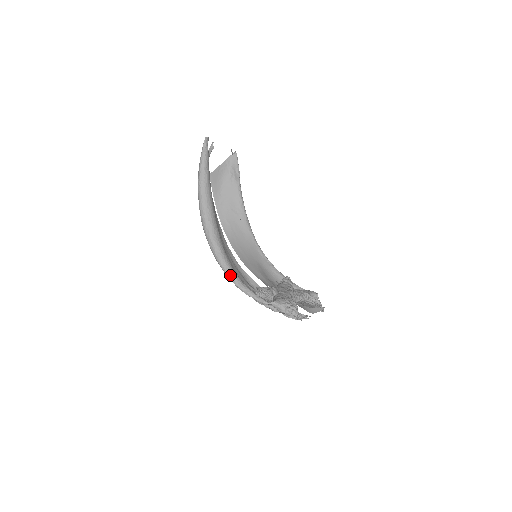
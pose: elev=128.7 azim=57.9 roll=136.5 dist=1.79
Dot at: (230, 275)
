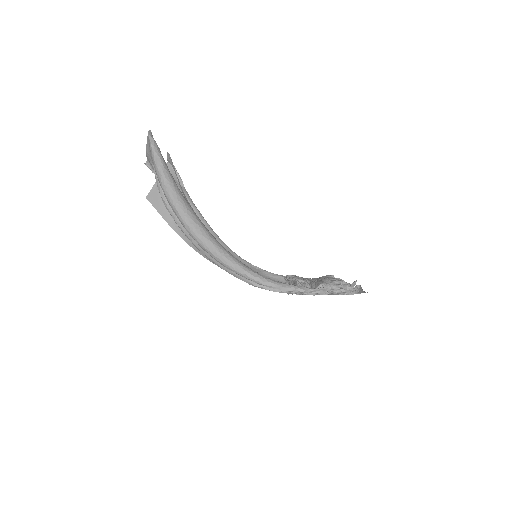
Dot at: (254, 276)
